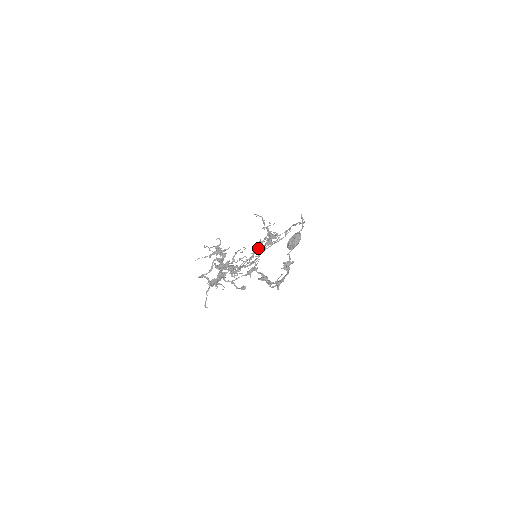
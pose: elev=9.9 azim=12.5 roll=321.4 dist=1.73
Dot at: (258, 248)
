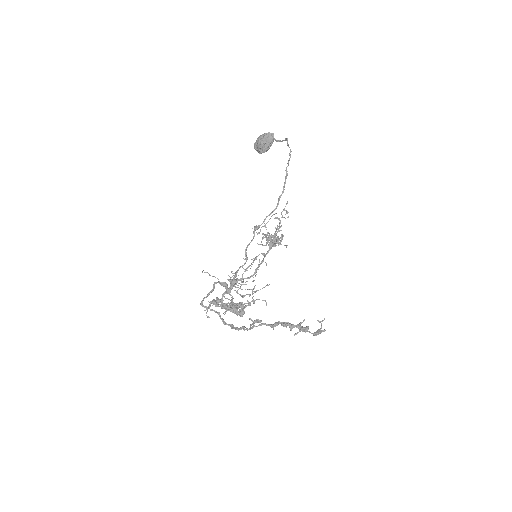
Dot at: occluded
